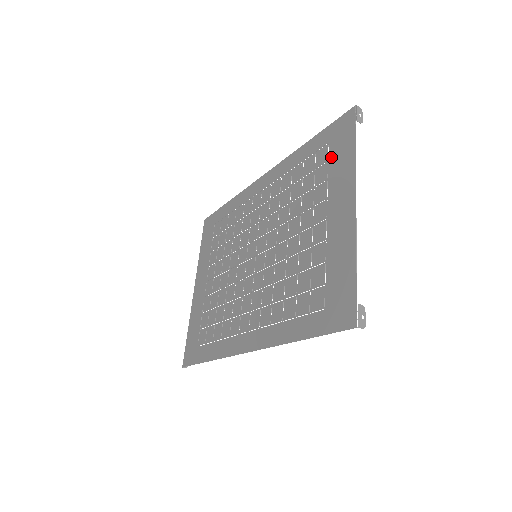
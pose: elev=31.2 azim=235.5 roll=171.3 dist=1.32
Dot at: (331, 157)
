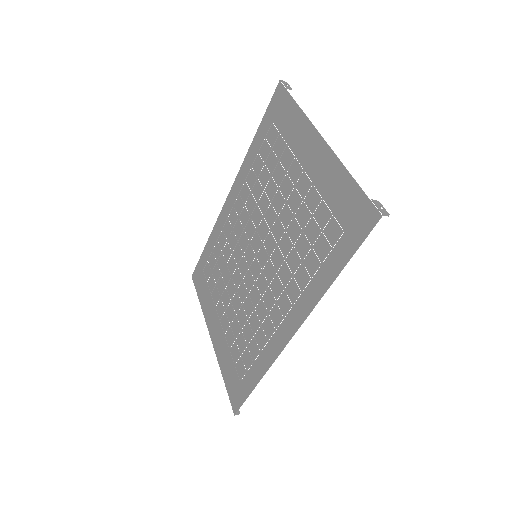
Dot at: (280, 128)
